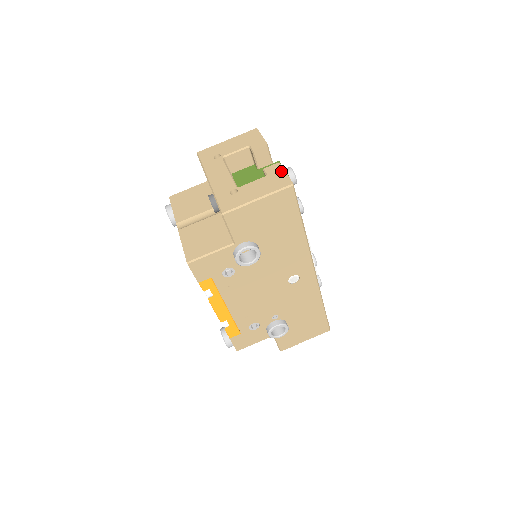
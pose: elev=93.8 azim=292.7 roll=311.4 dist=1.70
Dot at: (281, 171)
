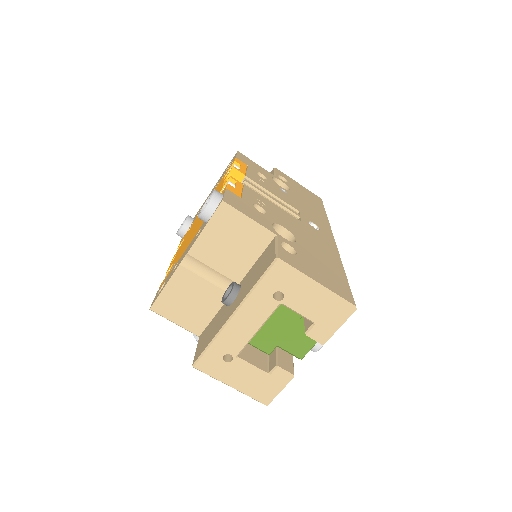
Dot at: (281, 386)
